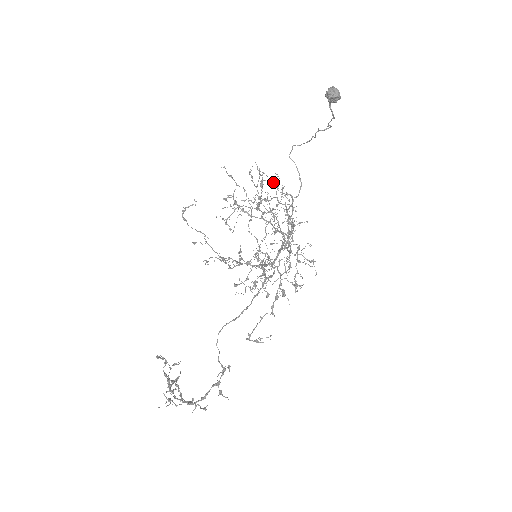
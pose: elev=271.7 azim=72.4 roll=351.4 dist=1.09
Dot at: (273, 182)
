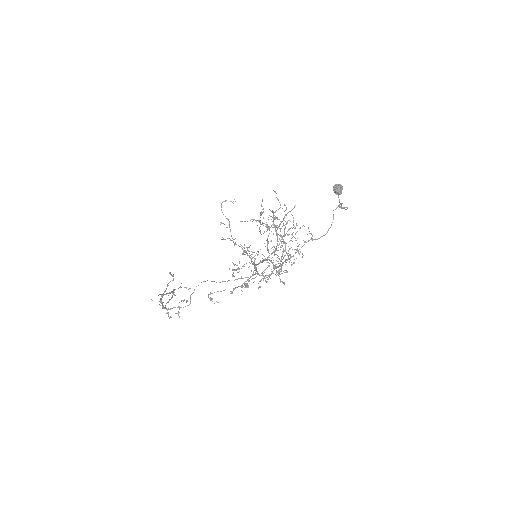
Dot at: (284, 218)
